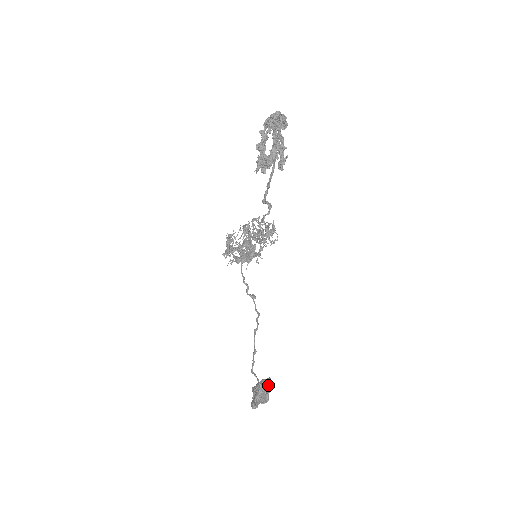
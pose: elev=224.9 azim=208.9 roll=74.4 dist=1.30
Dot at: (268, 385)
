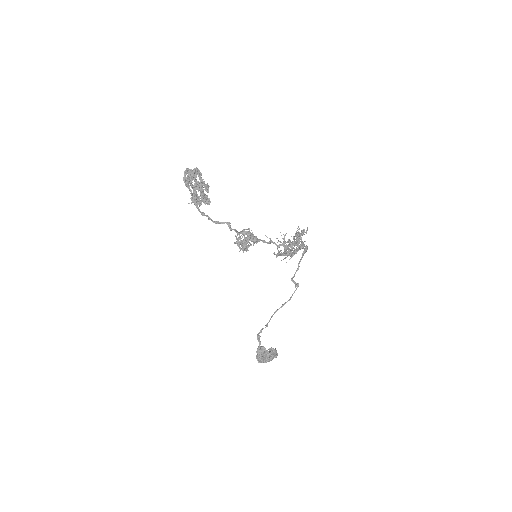
Dot at: (262, 351)
